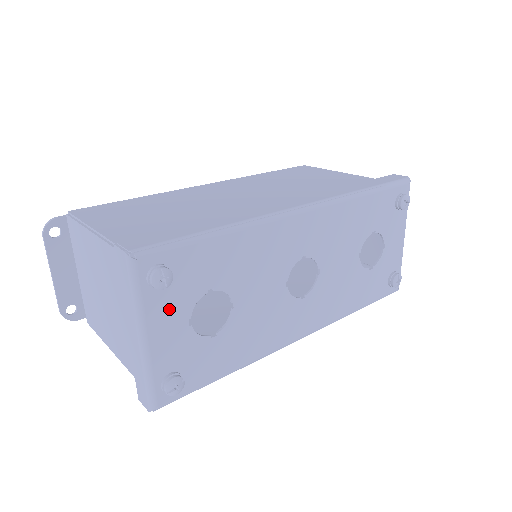
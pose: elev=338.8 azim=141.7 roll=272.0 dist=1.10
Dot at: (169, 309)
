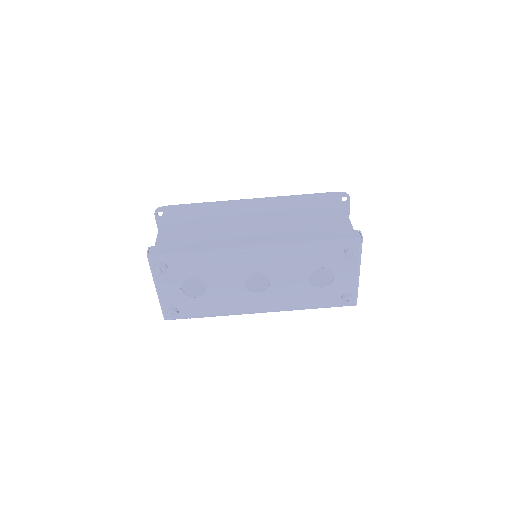
Dot at: (169, 281)
